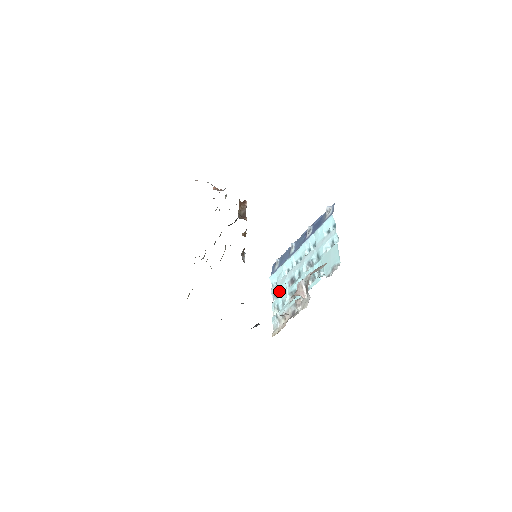
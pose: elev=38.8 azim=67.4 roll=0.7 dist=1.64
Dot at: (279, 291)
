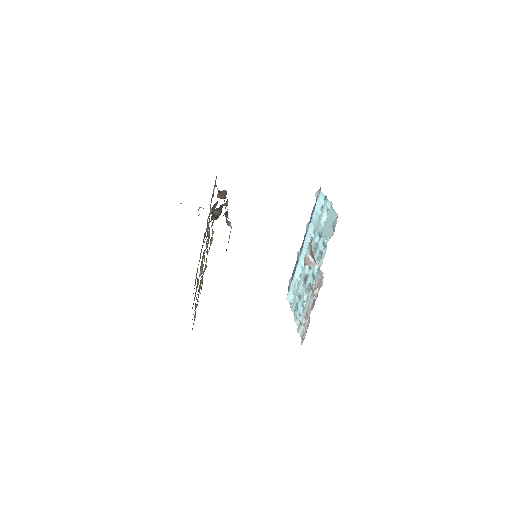
Dot at: (297, 301)
